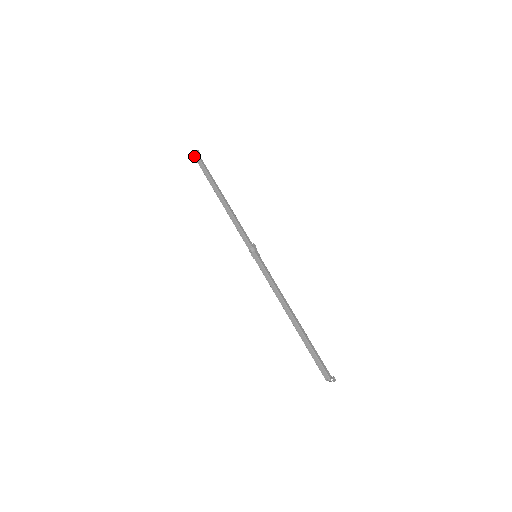
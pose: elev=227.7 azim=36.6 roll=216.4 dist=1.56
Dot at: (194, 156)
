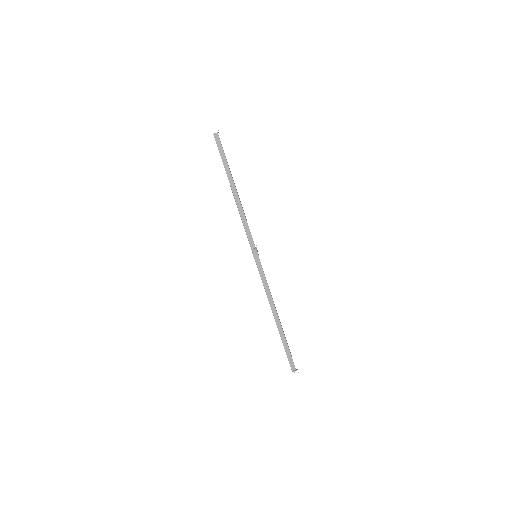
Dot at: (214, 134)
